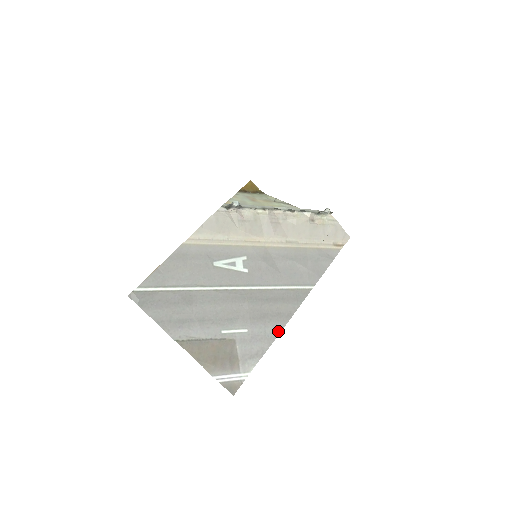
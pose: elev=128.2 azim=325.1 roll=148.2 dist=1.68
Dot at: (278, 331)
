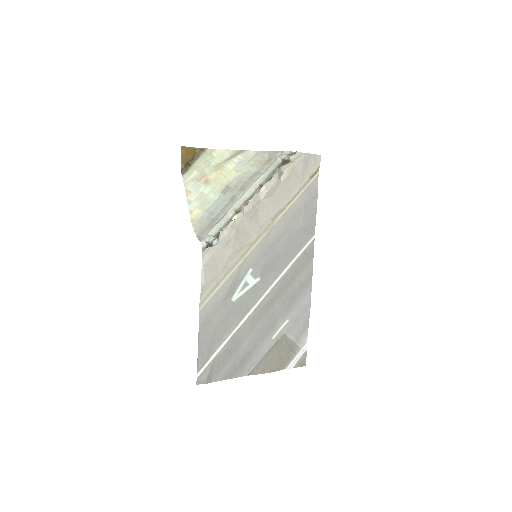
Dot at: (309, 298)
